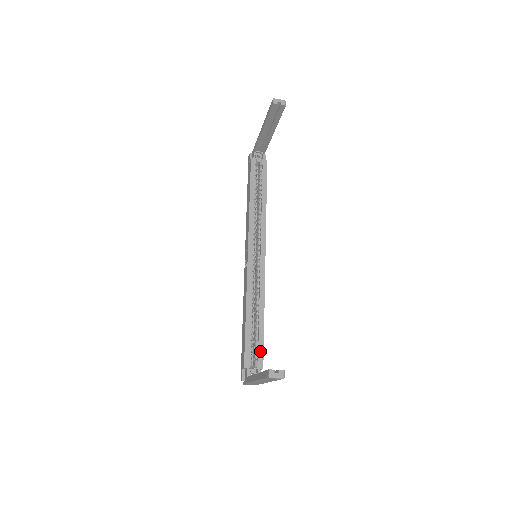
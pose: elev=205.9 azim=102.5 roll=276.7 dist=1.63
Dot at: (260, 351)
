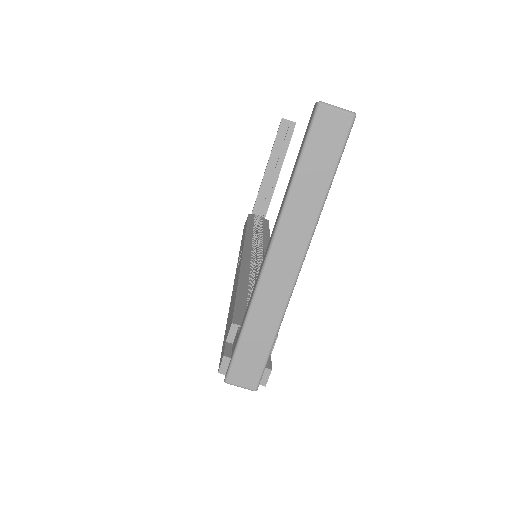
Dot at: occluded
